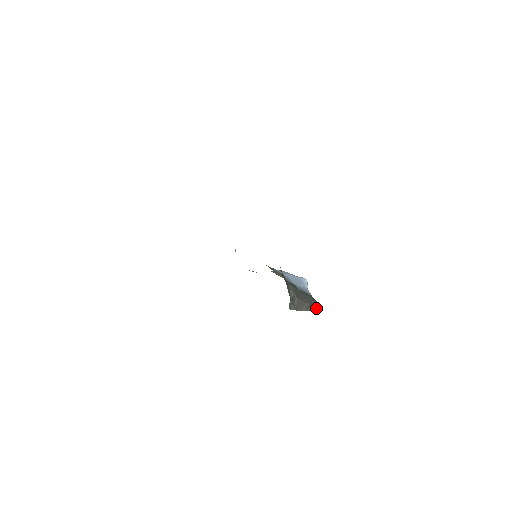
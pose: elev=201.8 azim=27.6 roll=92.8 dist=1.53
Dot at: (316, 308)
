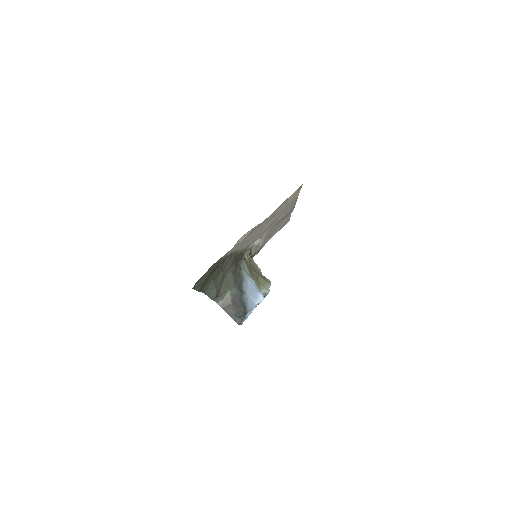
Dot at: (237, 319)
